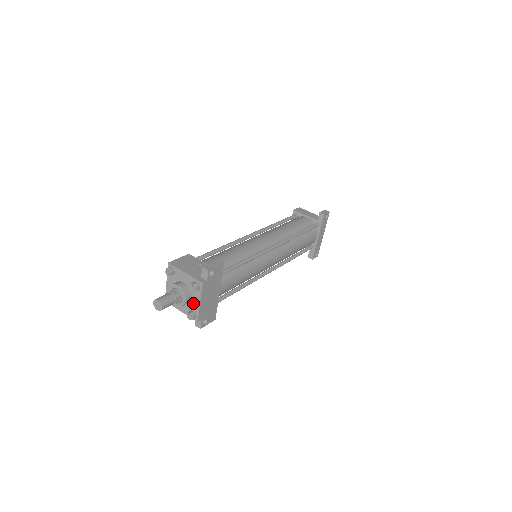
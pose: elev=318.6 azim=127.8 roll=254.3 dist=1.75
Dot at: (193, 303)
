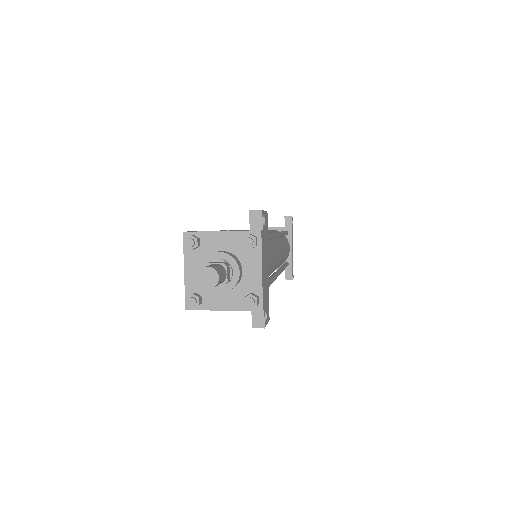
Dot at: (247, 279)
